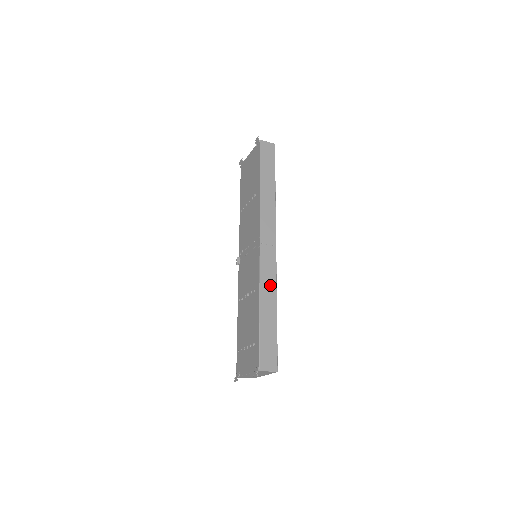
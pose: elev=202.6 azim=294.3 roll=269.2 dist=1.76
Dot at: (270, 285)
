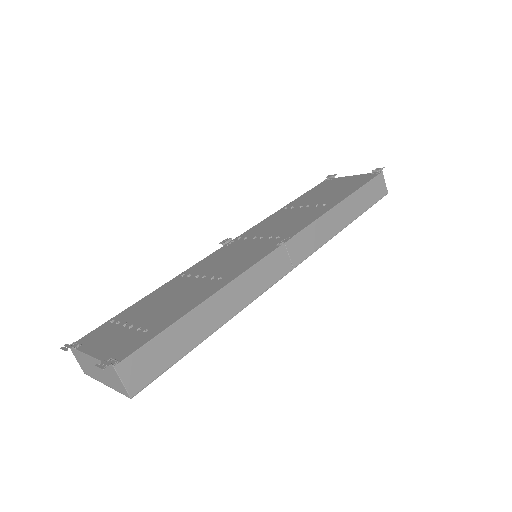
Dot at: (245, 294)
